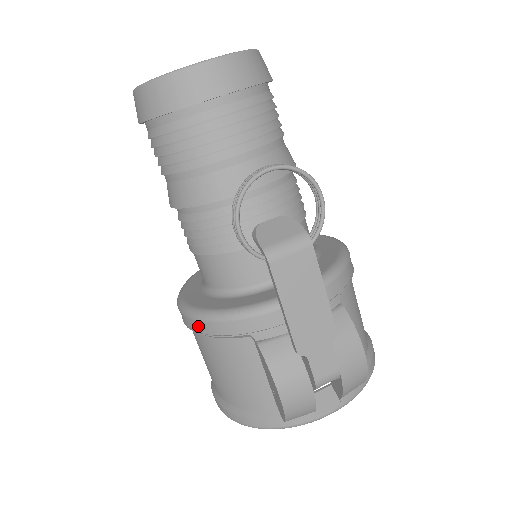
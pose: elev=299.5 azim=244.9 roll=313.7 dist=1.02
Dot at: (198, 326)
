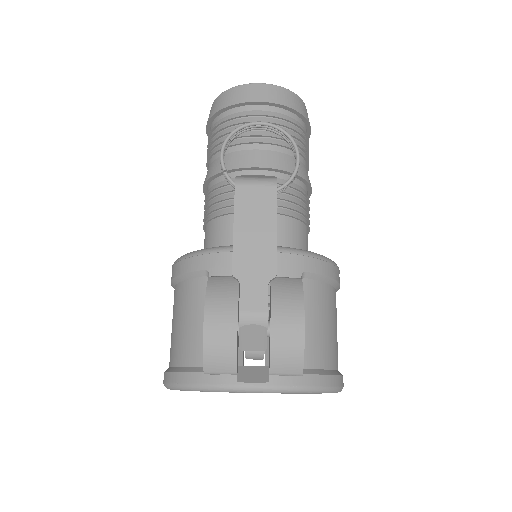
Dot at: (175, 270)
